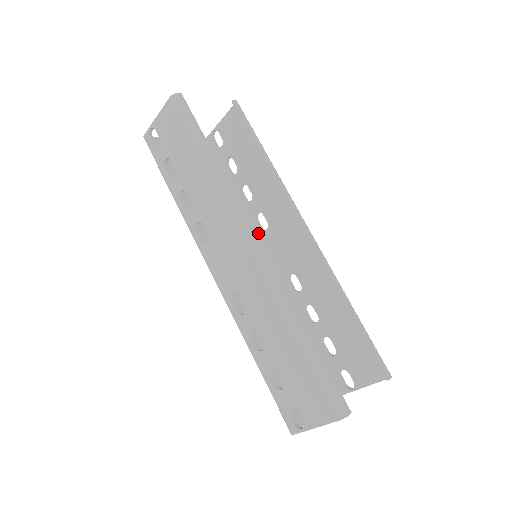
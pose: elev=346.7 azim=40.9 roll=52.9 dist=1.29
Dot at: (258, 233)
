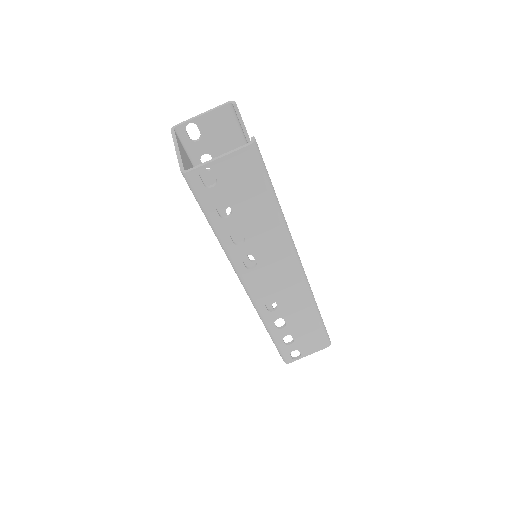
Dot at: occluded
